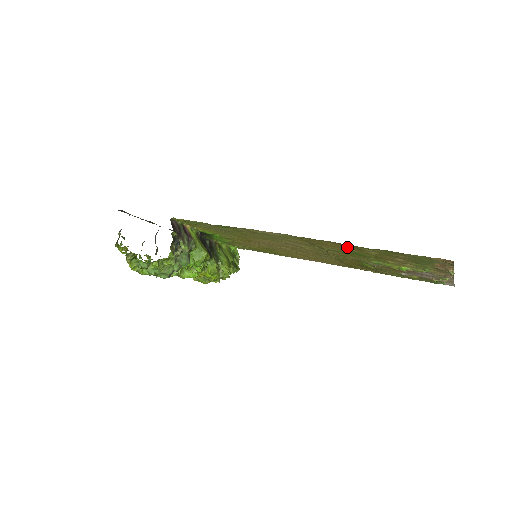
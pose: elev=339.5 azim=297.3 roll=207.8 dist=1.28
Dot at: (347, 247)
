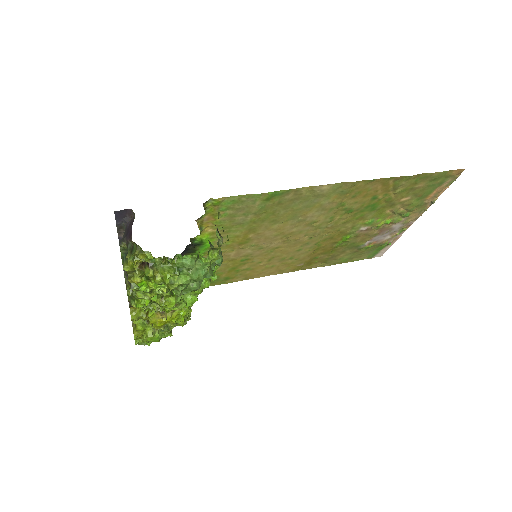
Dot at: (381, 190)
